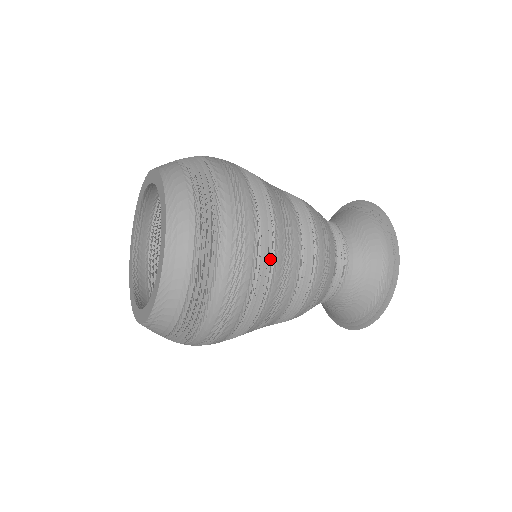
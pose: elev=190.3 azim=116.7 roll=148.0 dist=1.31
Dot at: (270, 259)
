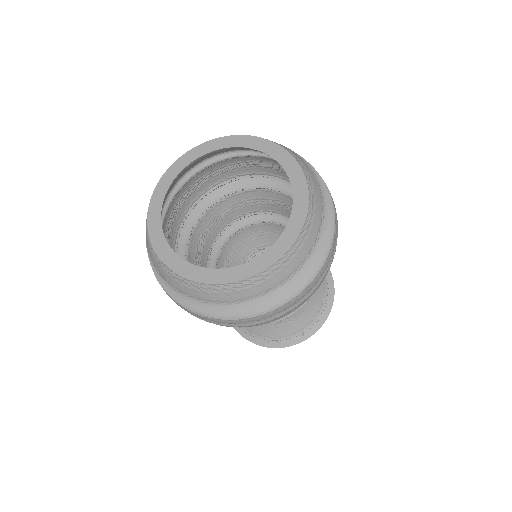
Dot at: occluded
